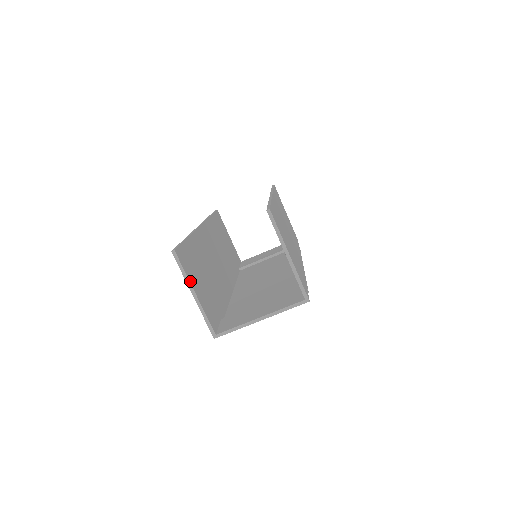
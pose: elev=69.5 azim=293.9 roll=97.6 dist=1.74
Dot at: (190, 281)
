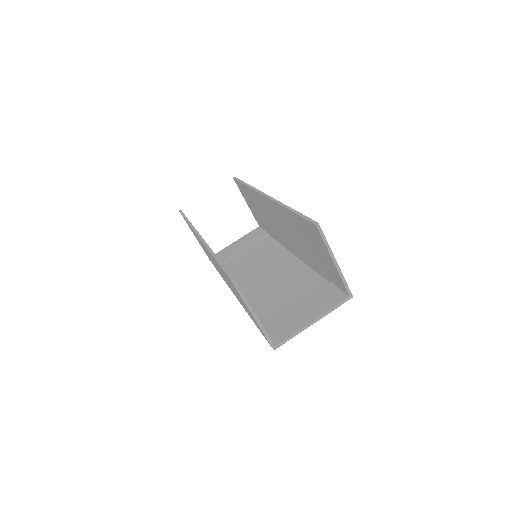
Dot at: occluded
